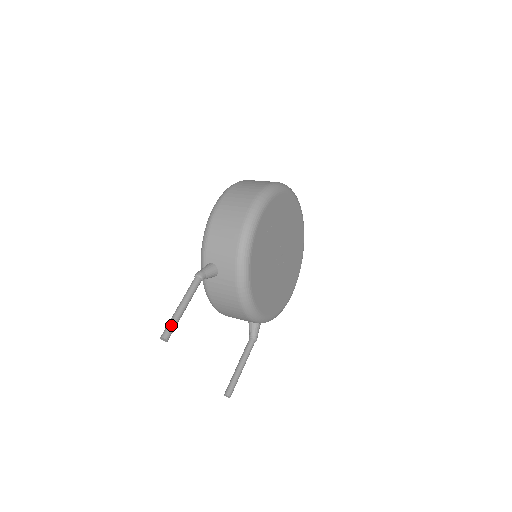
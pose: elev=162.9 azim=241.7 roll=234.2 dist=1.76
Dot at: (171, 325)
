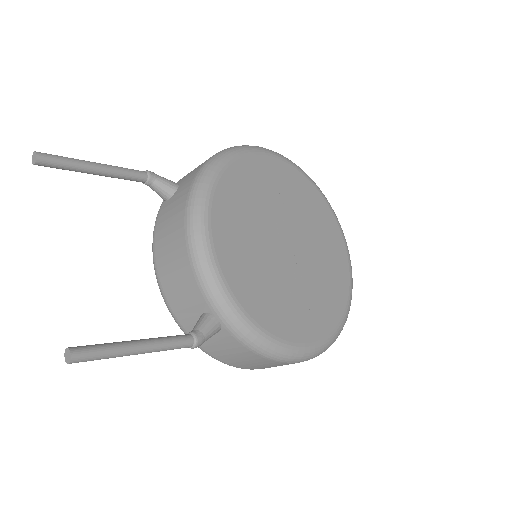
Dot at: (60, 156)
